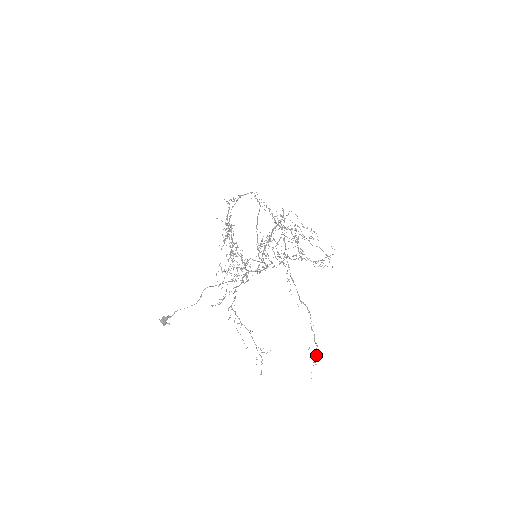
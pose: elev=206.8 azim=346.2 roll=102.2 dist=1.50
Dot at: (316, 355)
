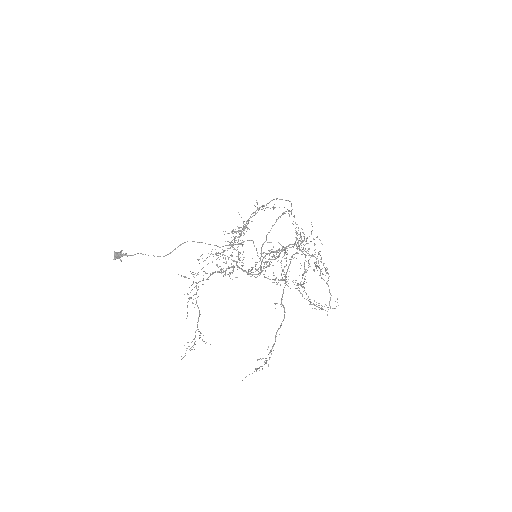
Dot at: occluded
